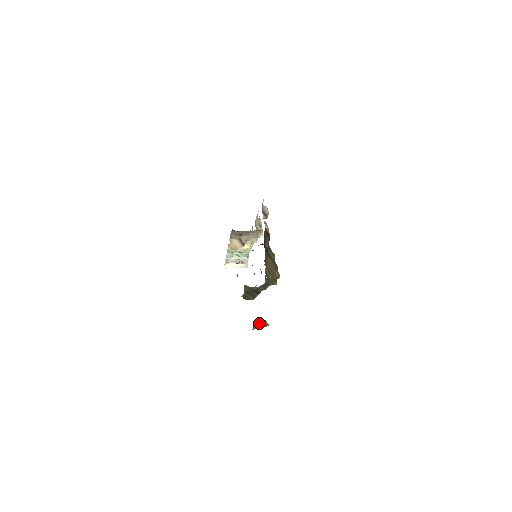
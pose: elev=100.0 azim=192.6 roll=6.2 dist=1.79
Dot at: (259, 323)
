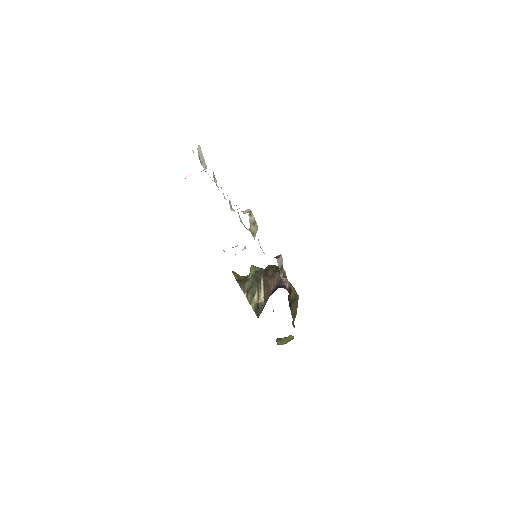
Dot at: (284, 340)
